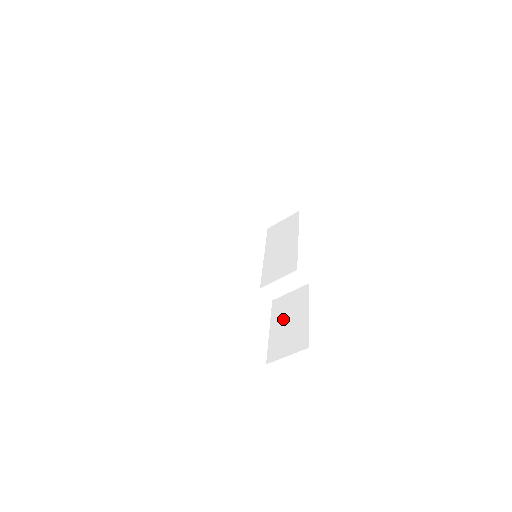
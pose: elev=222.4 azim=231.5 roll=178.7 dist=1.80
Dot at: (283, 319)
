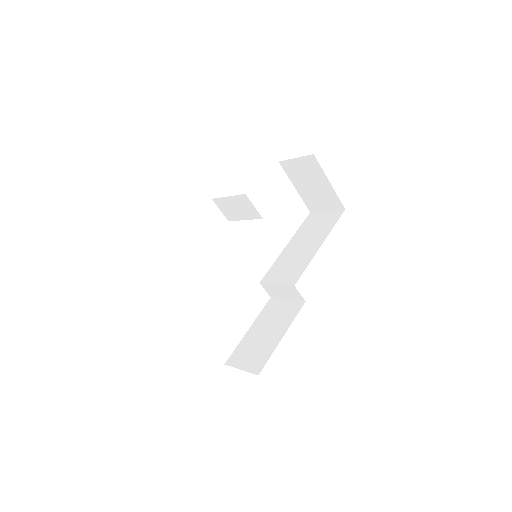
Dot at: (264, 326)
